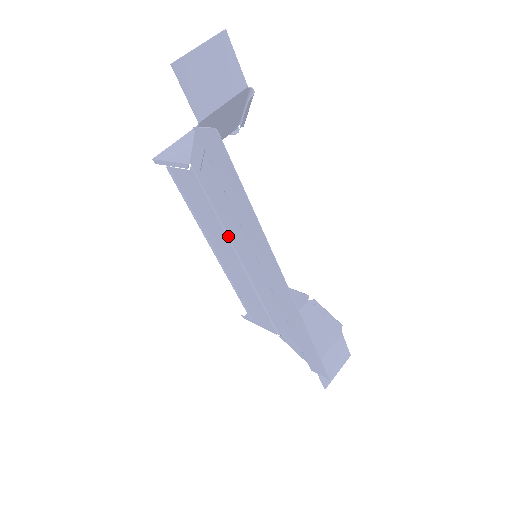
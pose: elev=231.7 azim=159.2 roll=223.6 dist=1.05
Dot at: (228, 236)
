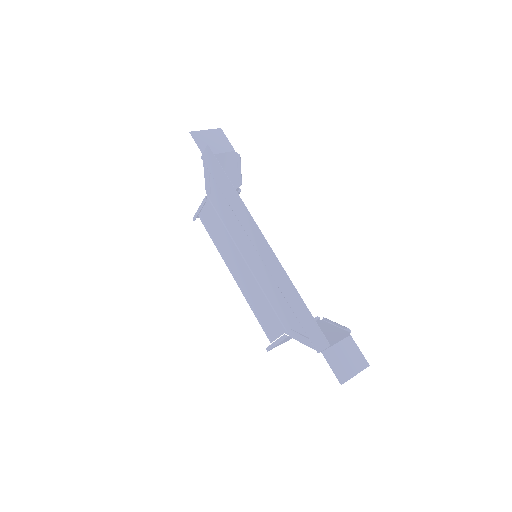
Dot at: (234, 241)
